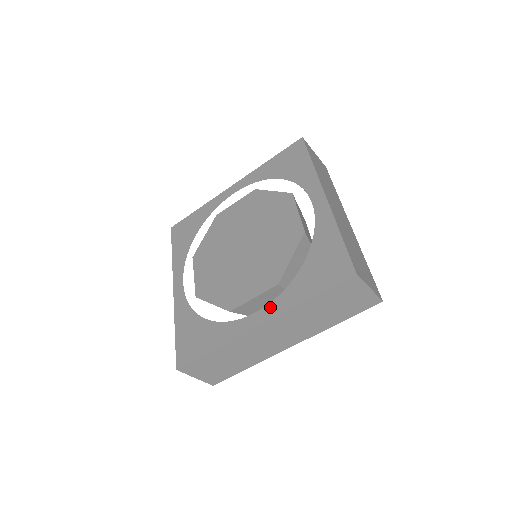
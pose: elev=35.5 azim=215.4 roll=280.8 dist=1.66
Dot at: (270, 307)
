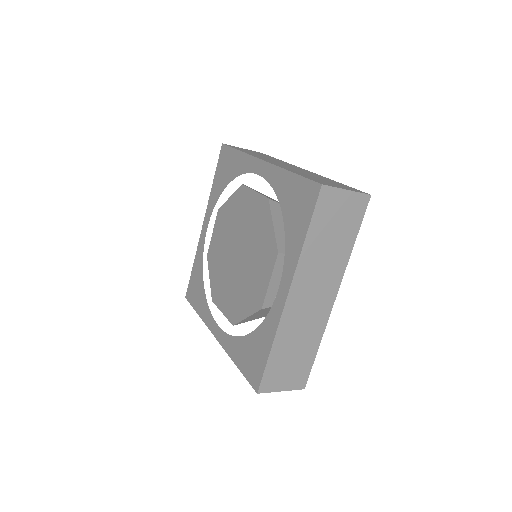
Dot at: (223, 335)
